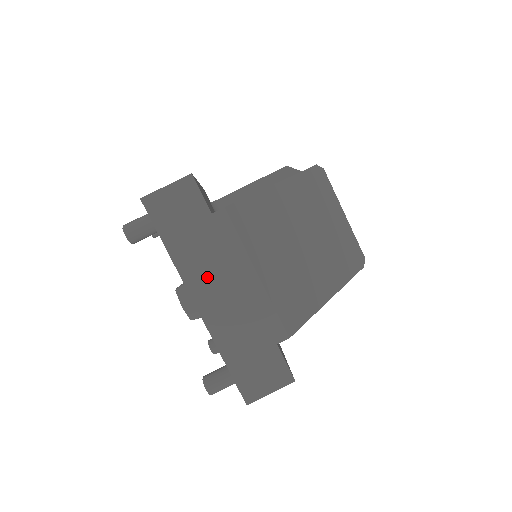
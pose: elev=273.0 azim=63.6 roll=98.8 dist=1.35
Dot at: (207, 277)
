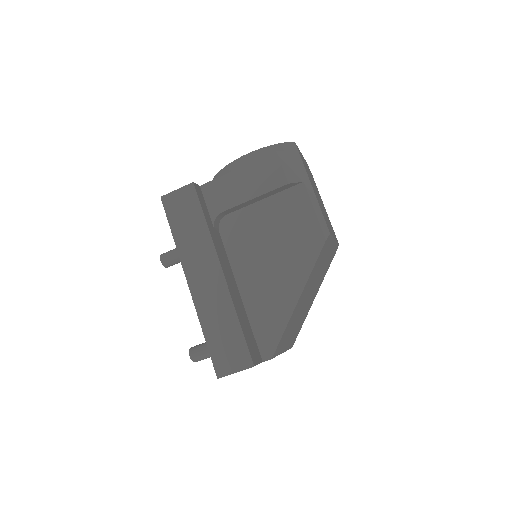
Dot at: occluded
